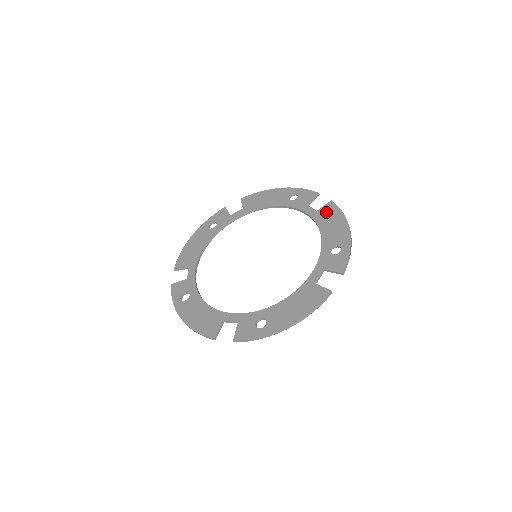
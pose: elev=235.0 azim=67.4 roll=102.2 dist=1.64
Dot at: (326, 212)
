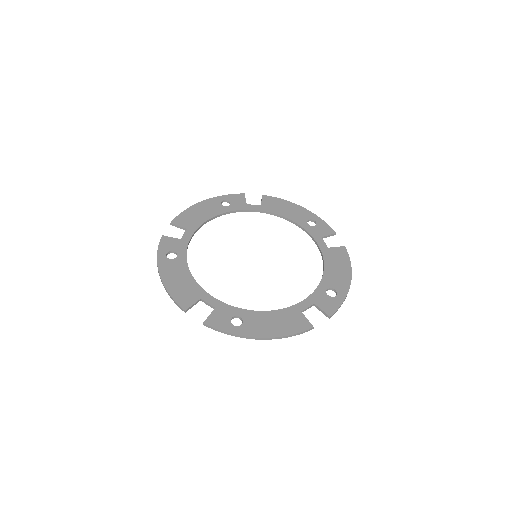
Dot at: (336, 254)
